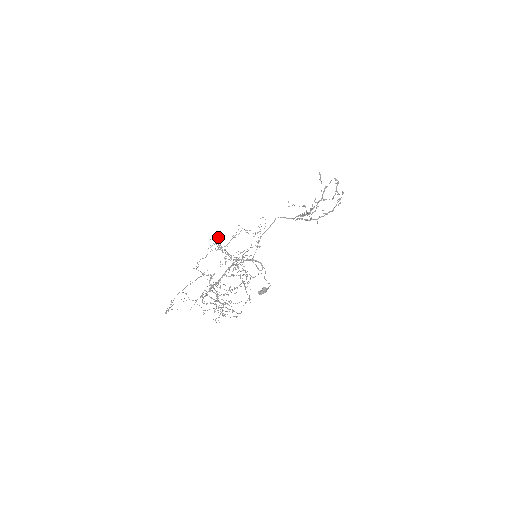
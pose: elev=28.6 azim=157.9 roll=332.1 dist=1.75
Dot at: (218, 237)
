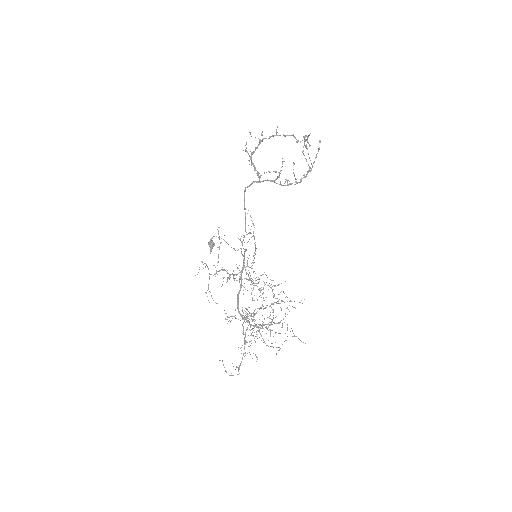
Dot at: (233, 275)
